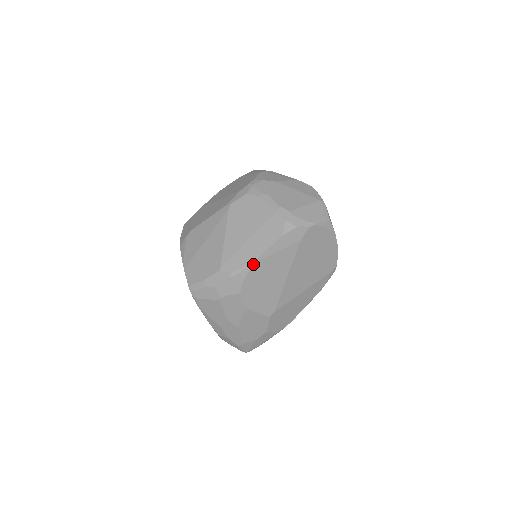
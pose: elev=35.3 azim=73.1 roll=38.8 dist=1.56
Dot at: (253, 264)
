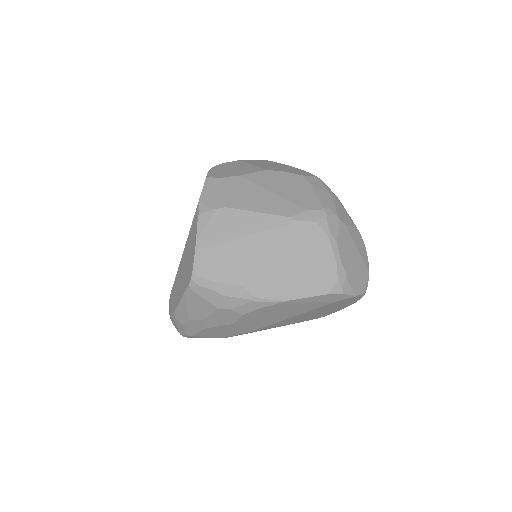
Dot at: (281, 302)
